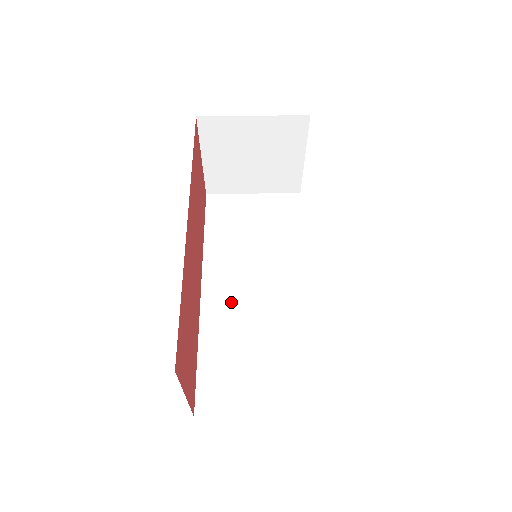
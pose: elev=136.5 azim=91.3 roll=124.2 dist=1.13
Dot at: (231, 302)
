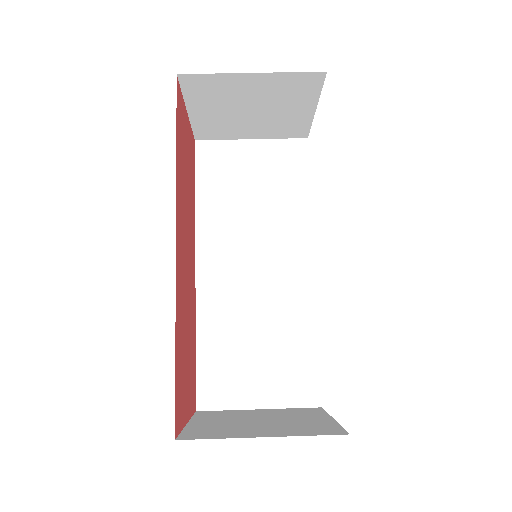
Dot at: (229, 286)
